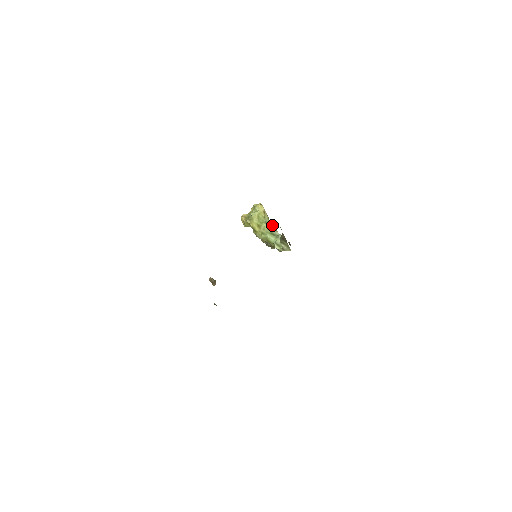
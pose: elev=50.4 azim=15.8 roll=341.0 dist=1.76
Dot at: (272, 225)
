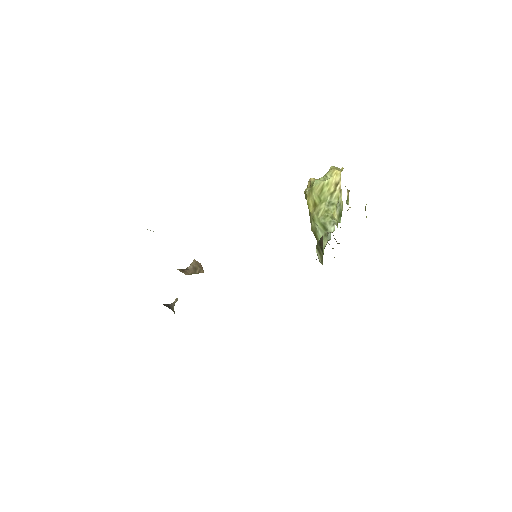
Dot at: (340, 210)
